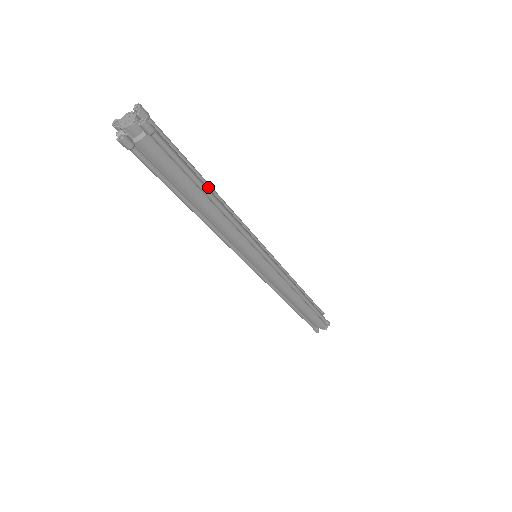
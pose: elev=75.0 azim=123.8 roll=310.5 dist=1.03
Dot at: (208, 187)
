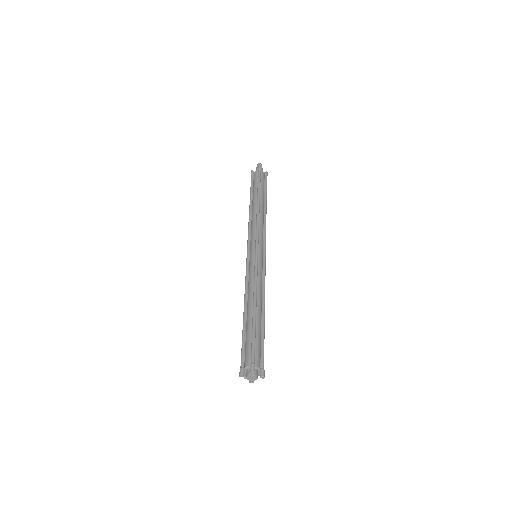
Dot at: (256, 309)
